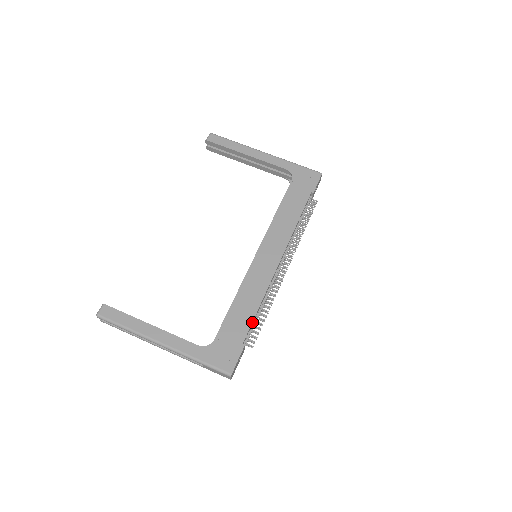
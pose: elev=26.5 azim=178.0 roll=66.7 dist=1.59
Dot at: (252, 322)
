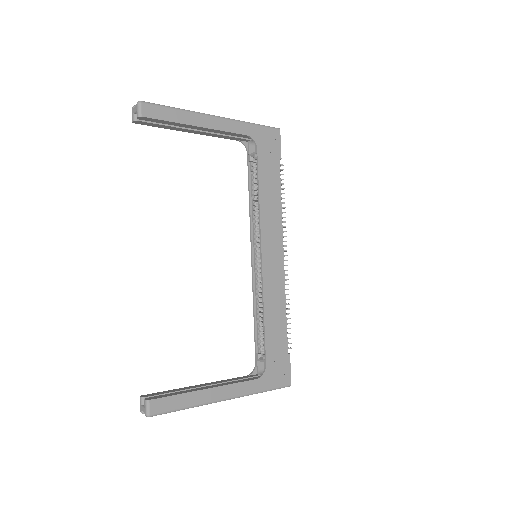
Dot at: (286, 329)
